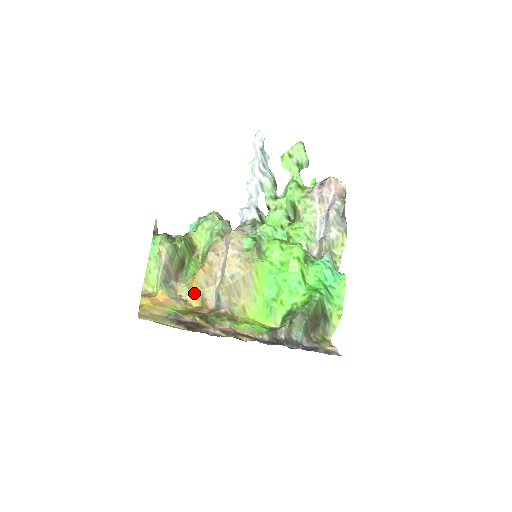
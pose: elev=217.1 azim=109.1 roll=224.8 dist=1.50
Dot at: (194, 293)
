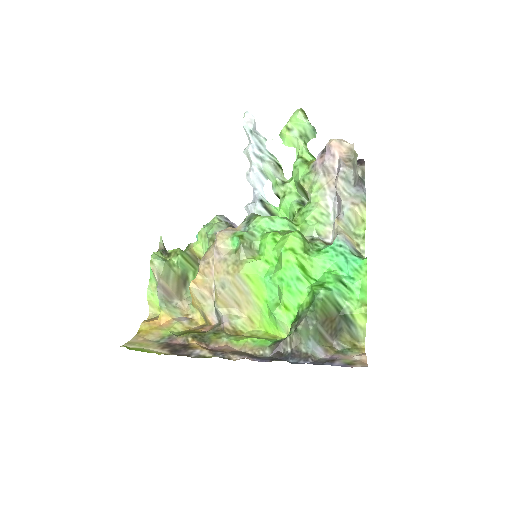
Dot at: (198, 310)
